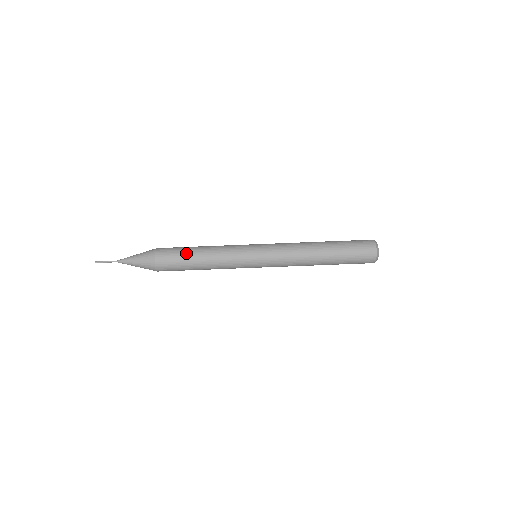
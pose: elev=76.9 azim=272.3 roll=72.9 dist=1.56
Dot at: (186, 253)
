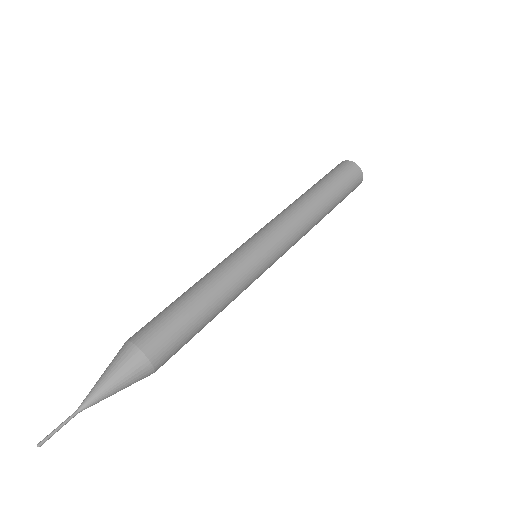
Dot at: (177, 308)
